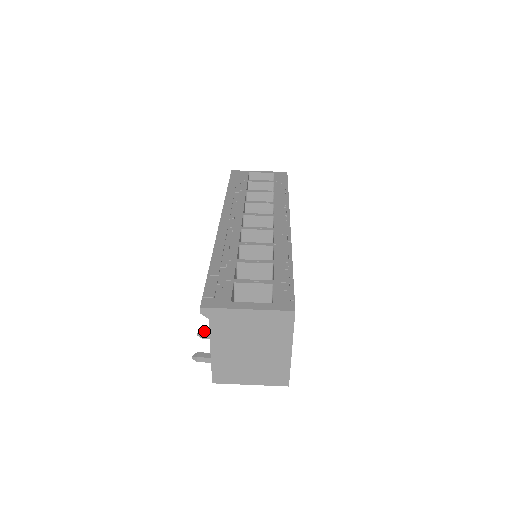
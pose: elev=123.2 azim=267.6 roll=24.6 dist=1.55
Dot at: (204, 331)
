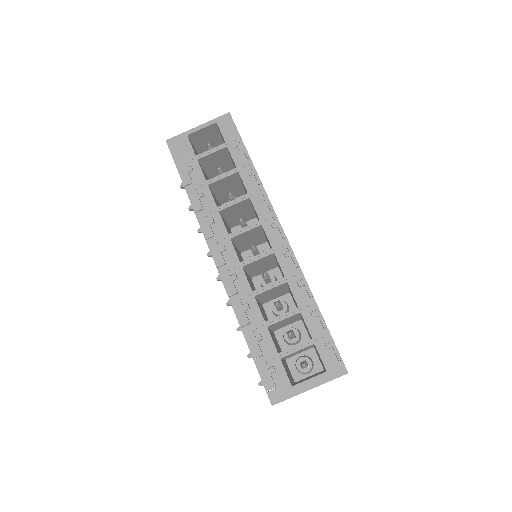
Dot at: occluded
